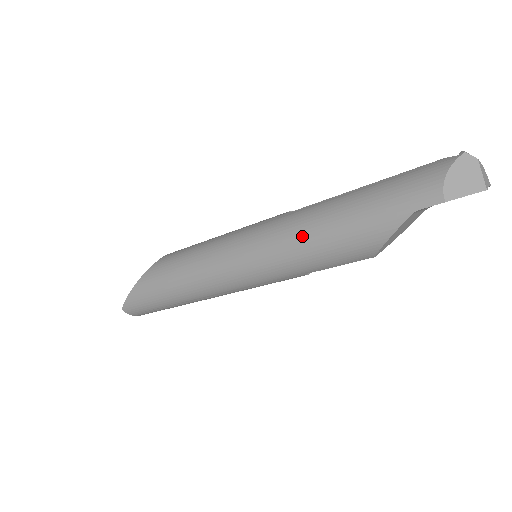
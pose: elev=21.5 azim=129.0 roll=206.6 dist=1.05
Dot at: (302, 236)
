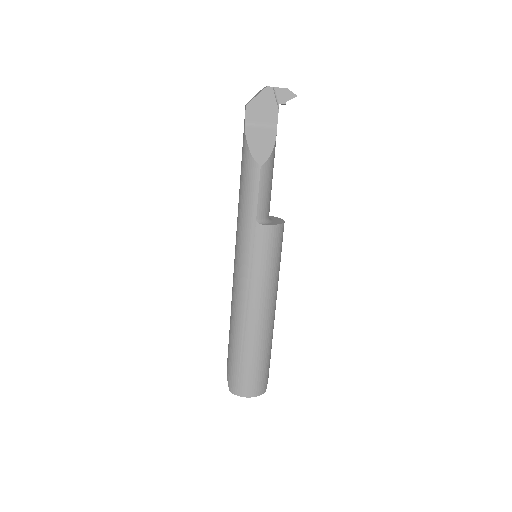
Dot at: occluded
